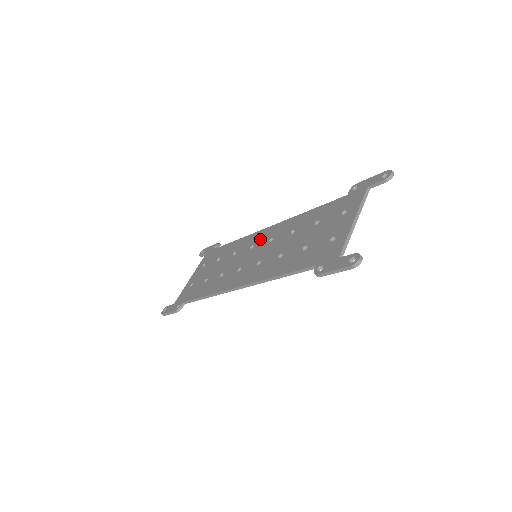
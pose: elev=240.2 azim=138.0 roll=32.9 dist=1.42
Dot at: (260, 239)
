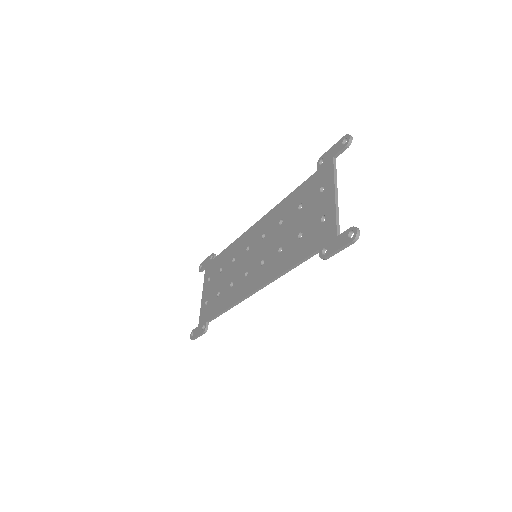
Dot at: (252, 238)
